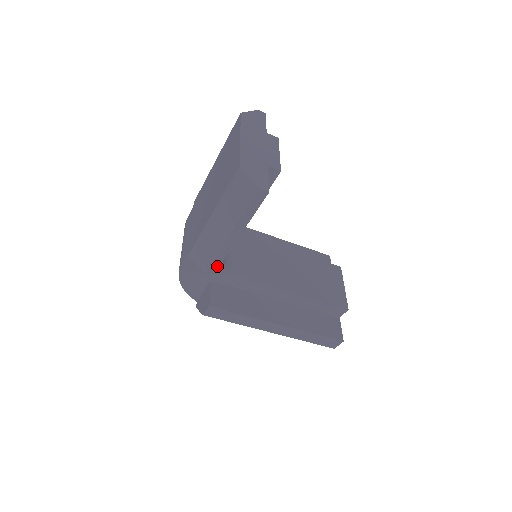
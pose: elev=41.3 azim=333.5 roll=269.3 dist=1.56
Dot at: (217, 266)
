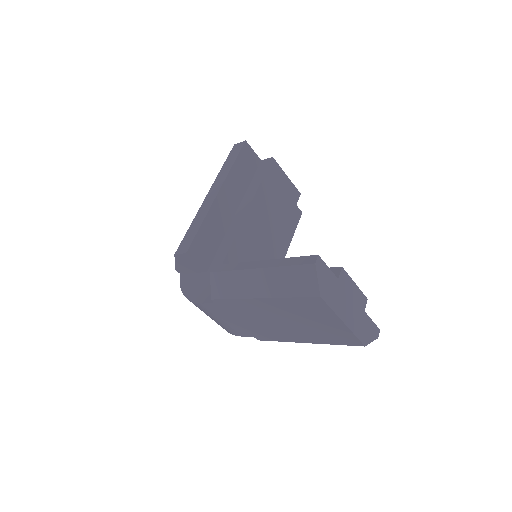
Dot at: occluded
